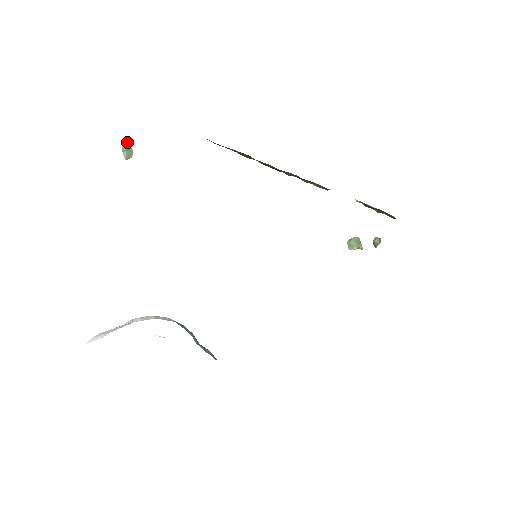
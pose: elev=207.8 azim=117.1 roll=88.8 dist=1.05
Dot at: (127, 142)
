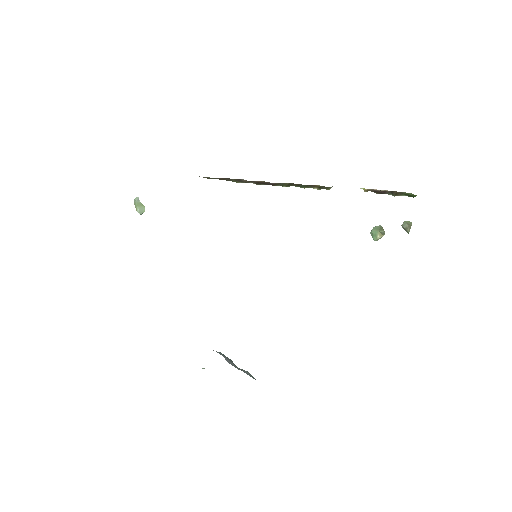
Dot at: (136, 199)
